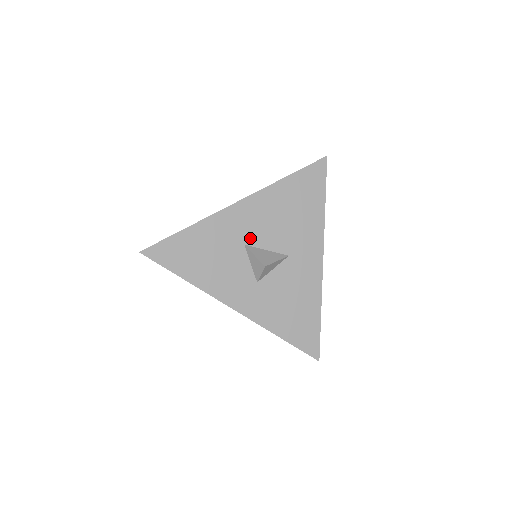
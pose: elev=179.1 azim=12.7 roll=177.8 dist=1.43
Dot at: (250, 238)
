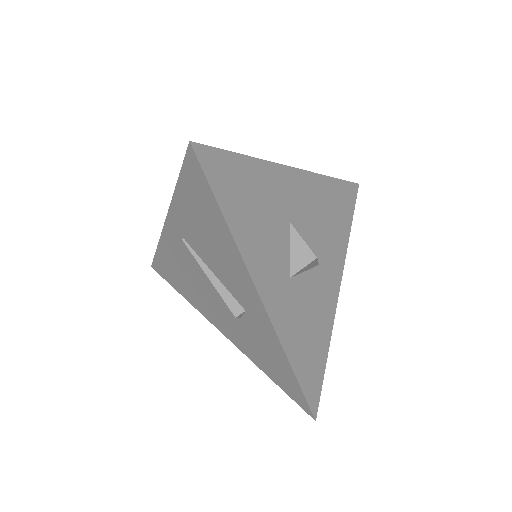
Dot at: (296, 218)
